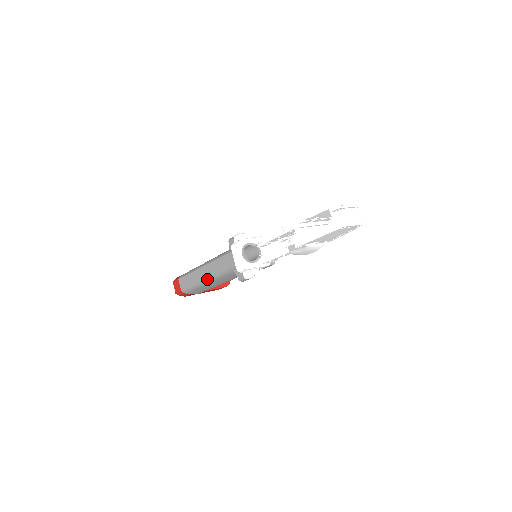
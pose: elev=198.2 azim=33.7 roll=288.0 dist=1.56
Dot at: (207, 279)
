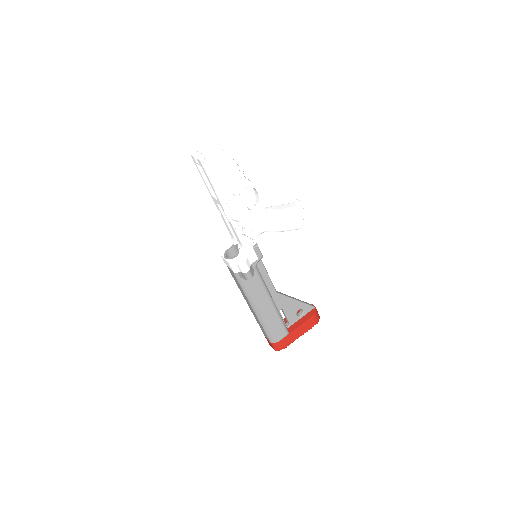
Dot at: (252, 308)
